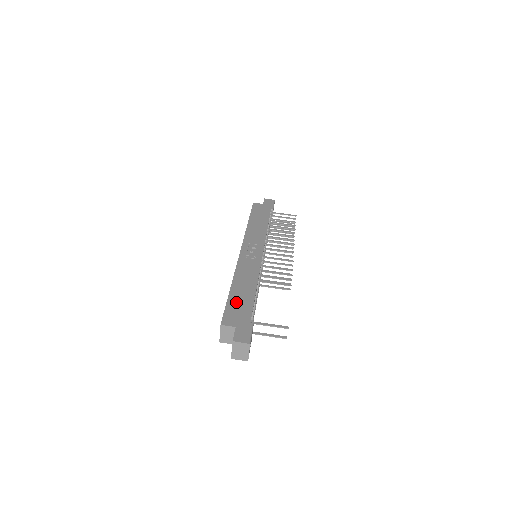
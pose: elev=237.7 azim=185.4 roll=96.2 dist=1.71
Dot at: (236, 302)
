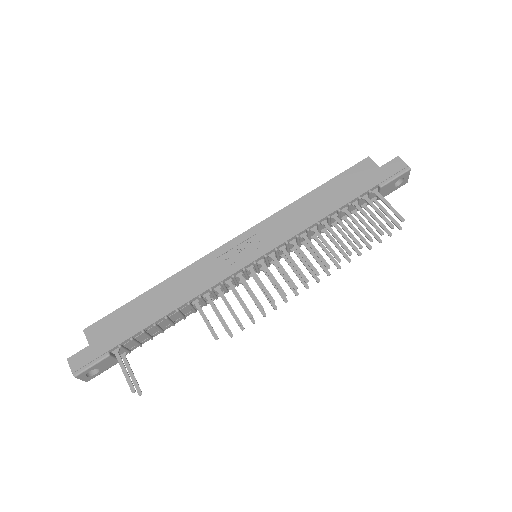
Dot at: (129, 314)
